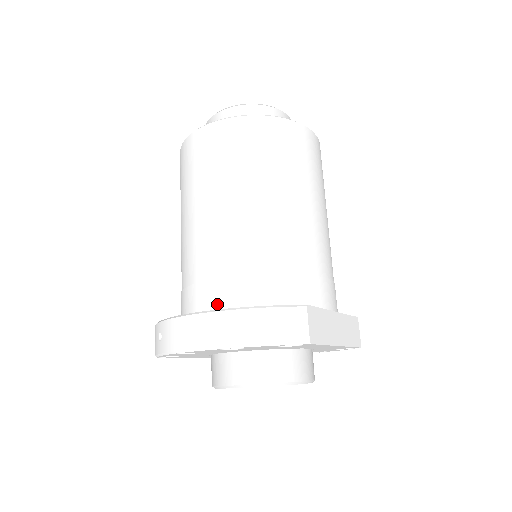
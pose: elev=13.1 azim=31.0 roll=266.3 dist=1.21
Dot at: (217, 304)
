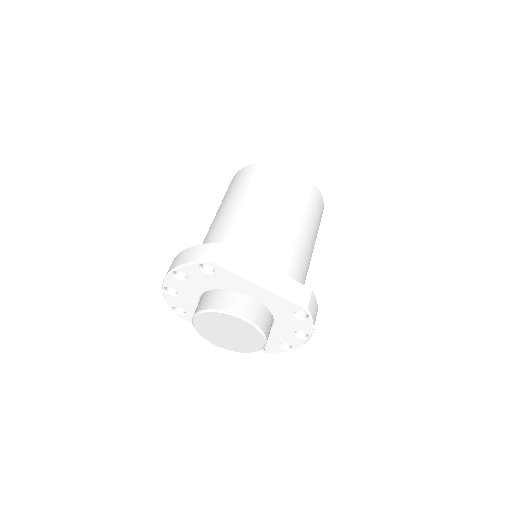
Dot at: occluded
